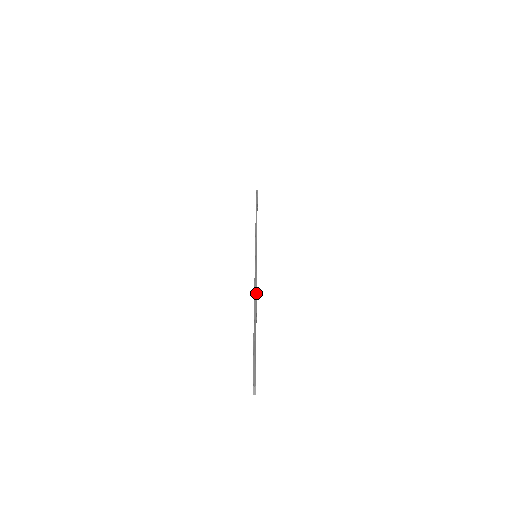
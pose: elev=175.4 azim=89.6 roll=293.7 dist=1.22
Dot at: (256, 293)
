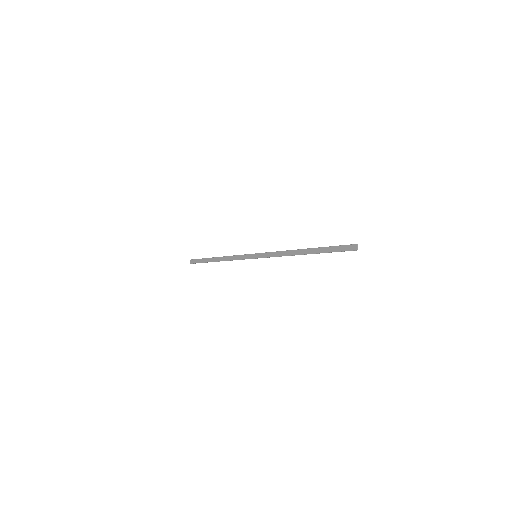
Dot at: (292, 250)
